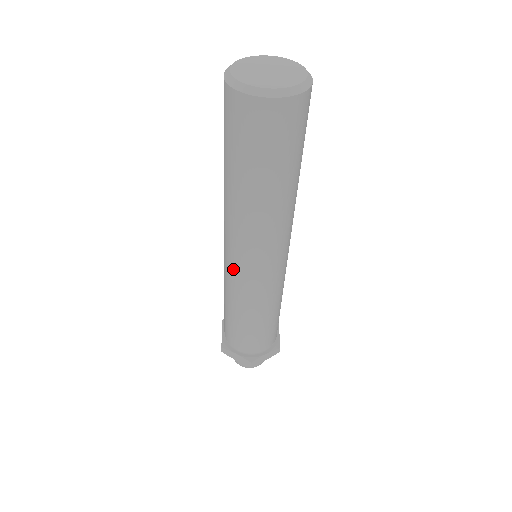
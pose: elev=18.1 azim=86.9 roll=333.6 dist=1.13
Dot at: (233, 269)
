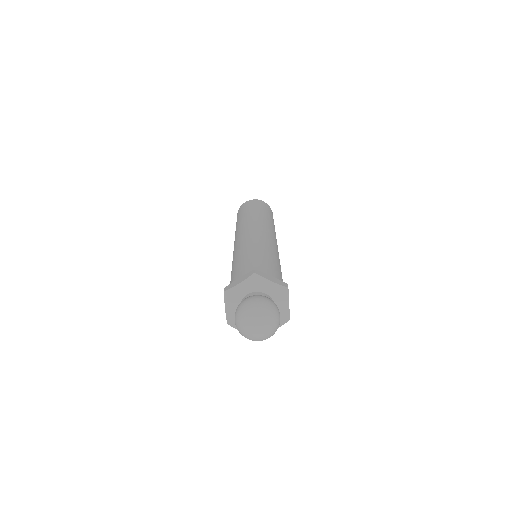
Dot at: (238, 241)
